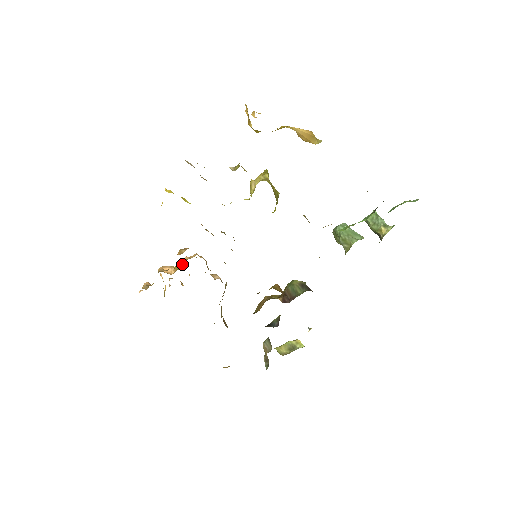
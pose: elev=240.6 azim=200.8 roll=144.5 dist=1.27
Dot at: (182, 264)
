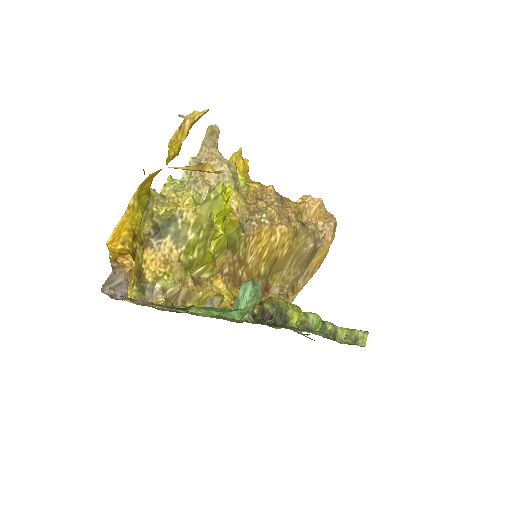
Dot at: occluded
